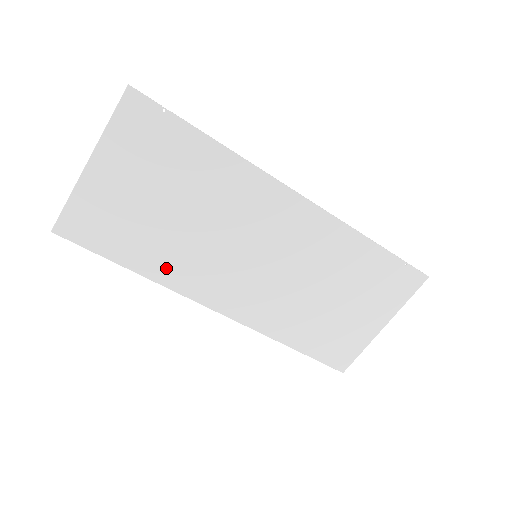
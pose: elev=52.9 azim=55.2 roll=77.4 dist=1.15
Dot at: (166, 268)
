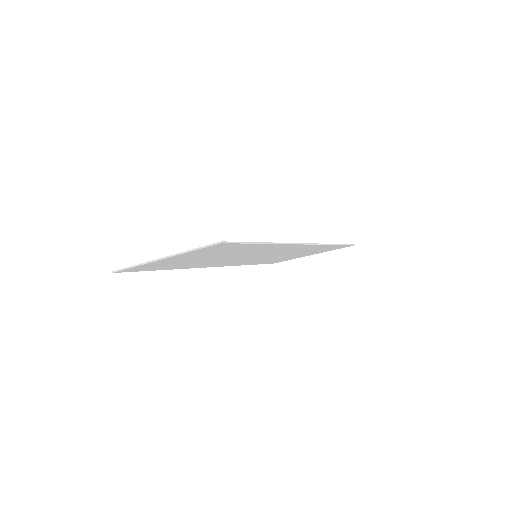
Dot at: (190, 266)
